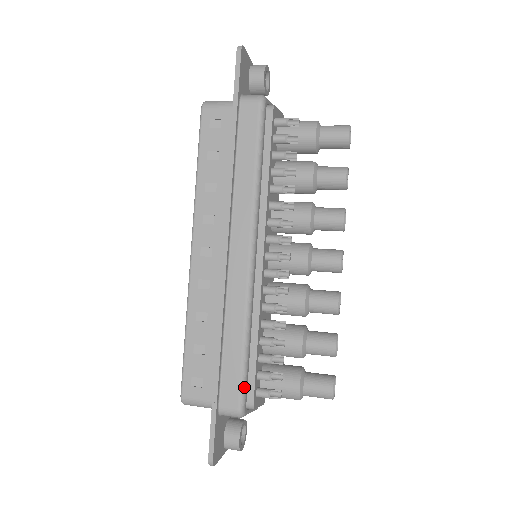
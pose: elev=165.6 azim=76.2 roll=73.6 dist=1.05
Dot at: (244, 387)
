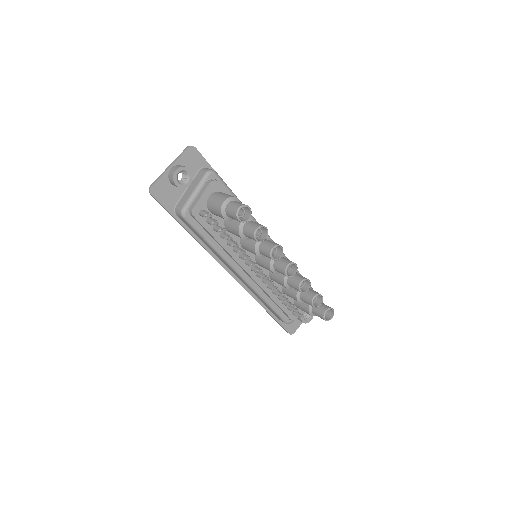
Dot at: (281, 317)
